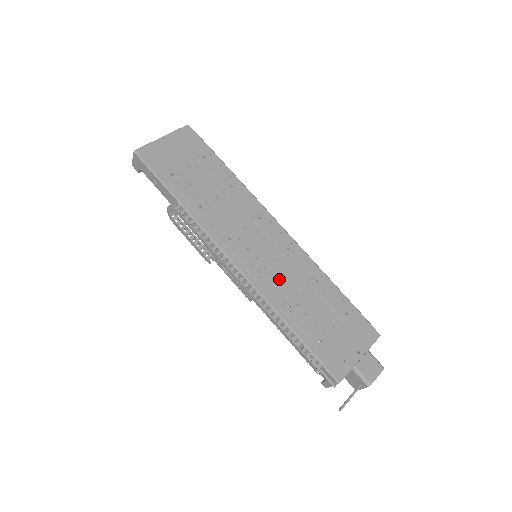
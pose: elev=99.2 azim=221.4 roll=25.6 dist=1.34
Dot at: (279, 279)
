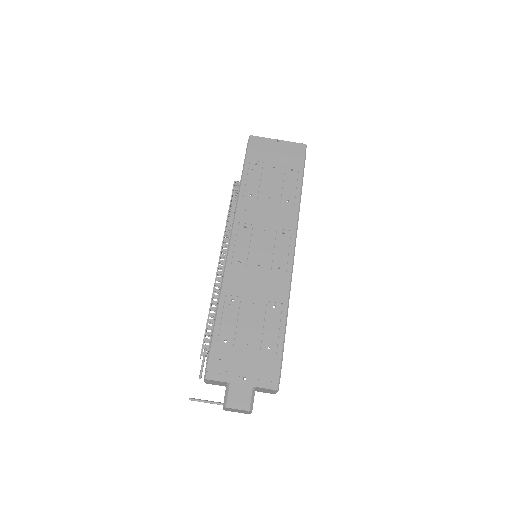
Dot at: (248, 279)
